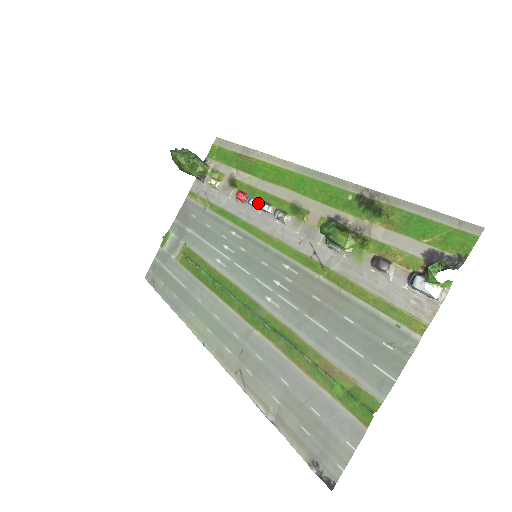
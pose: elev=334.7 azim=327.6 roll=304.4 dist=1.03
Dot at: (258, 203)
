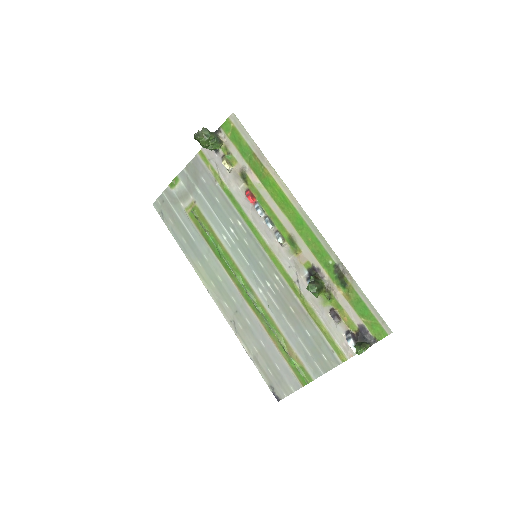
Dot at: (264, 215)
